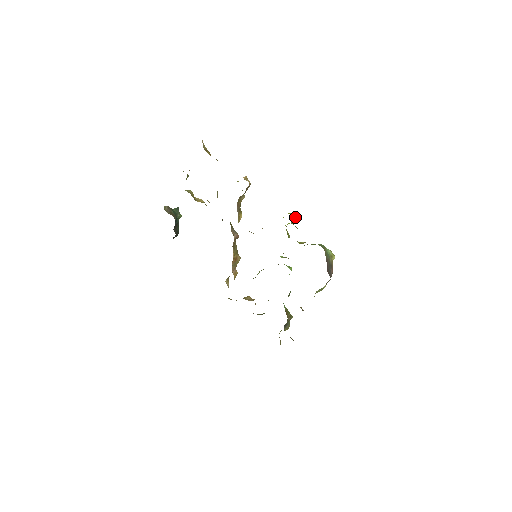
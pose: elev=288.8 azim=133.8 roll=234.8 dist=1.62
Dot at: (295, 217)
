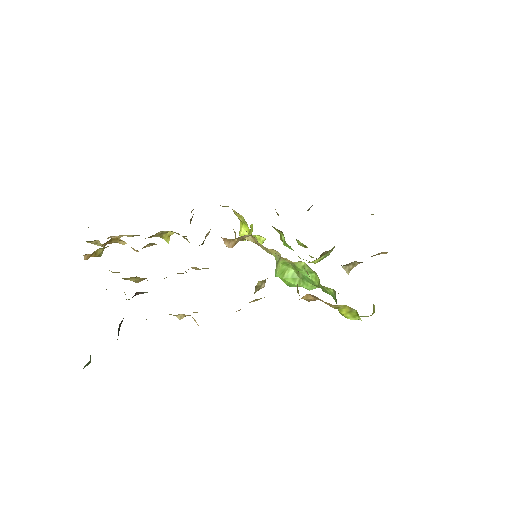
Dot at: occluded
